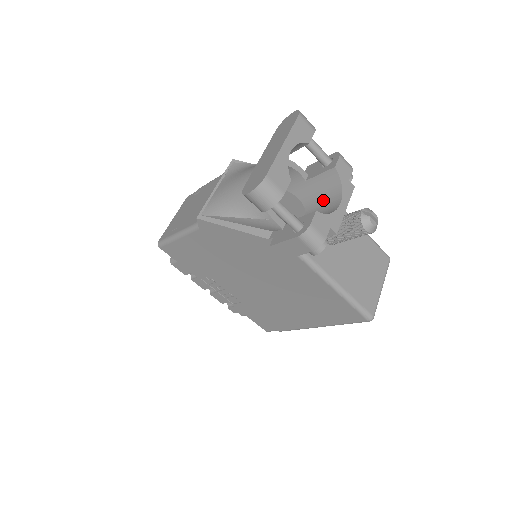
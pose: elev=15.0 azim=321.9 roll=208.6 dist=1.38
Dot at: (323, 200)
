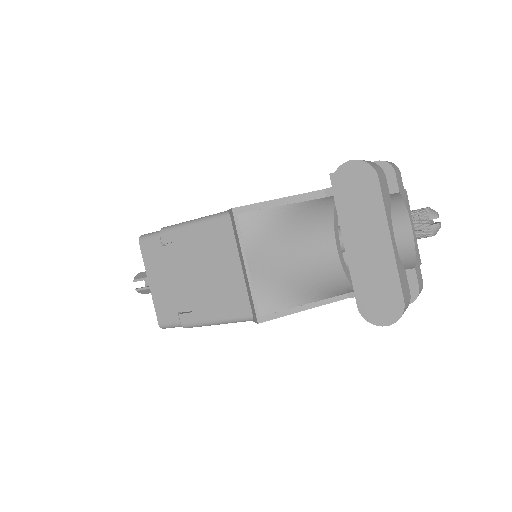
Dot at: occluded
